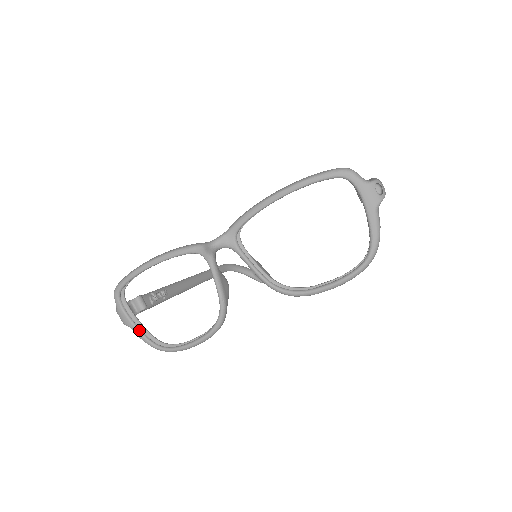
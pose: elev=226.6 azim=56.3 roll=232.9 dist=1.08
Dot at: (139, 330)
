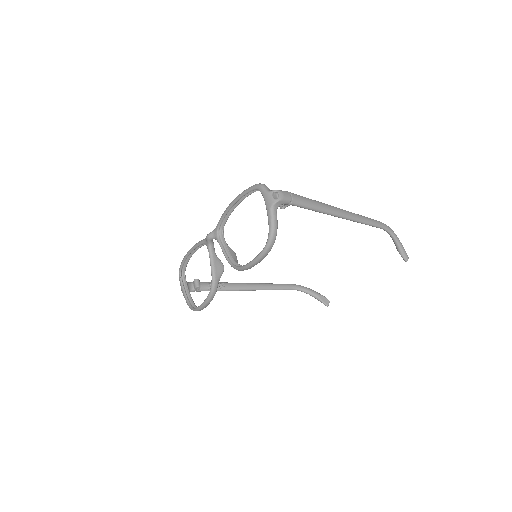
Dot at: (186, 296)
